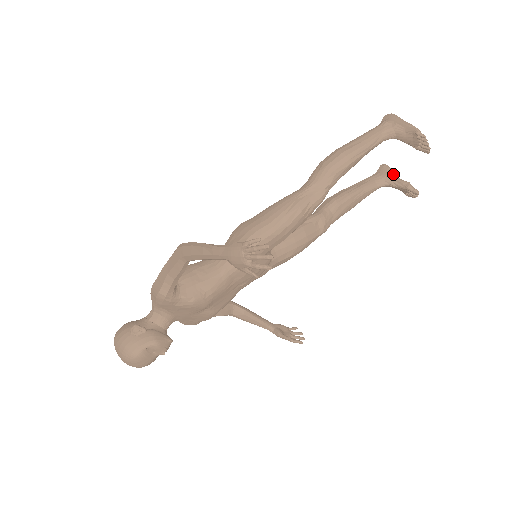
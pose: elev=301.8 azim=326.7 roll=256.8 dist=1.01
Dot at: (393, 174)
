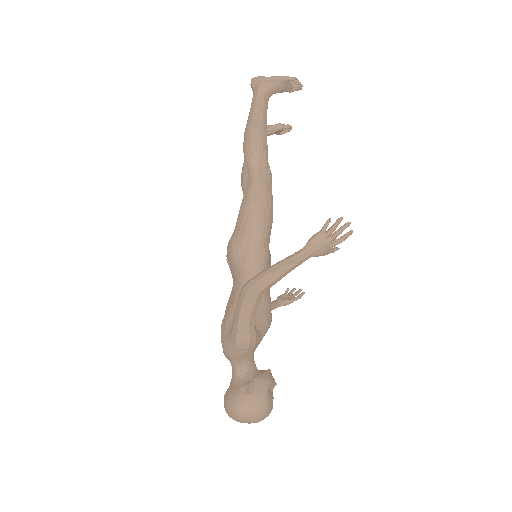
Dot at: occluded
